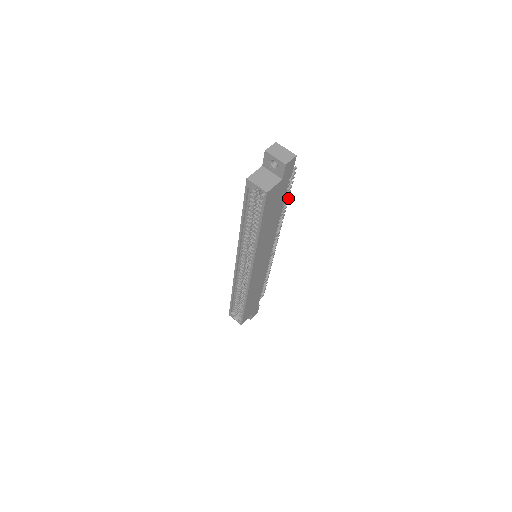
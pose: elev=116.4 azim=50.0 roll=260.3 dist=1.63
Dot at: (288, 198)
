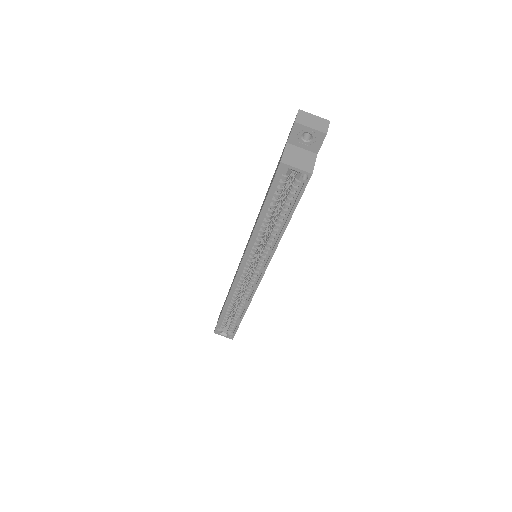
Dot at: occluded
